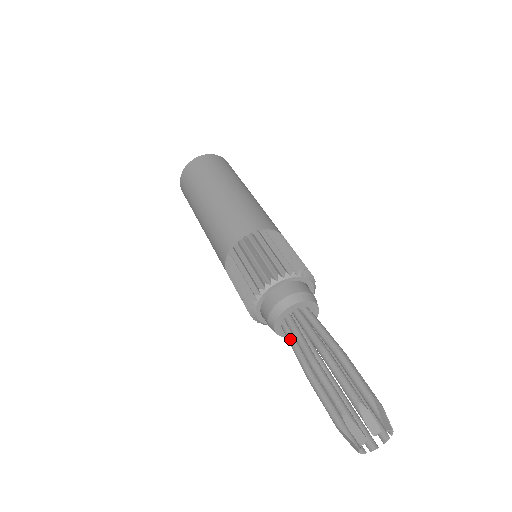
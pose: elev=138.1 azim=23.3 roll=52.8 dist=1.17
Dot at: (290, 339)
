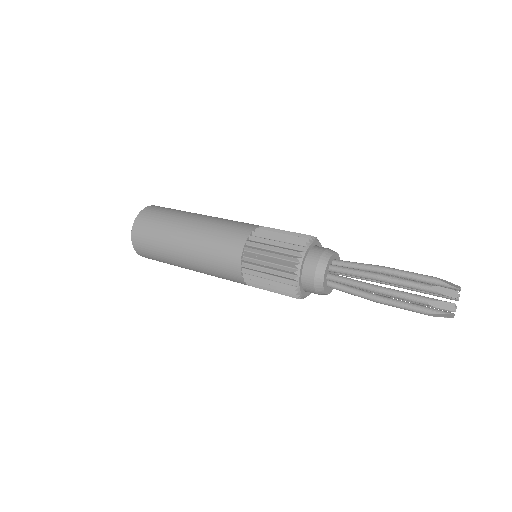
Dot at: (343, 289)
